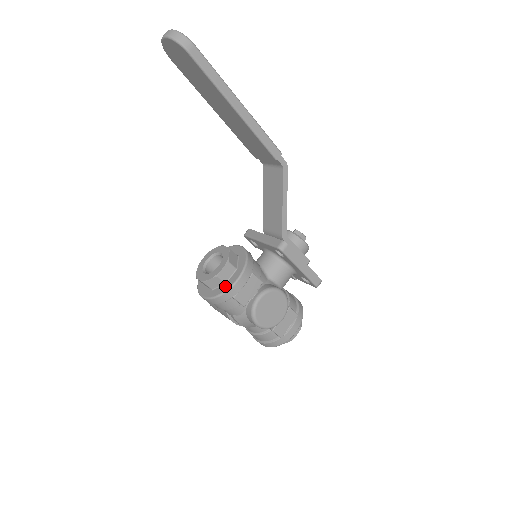
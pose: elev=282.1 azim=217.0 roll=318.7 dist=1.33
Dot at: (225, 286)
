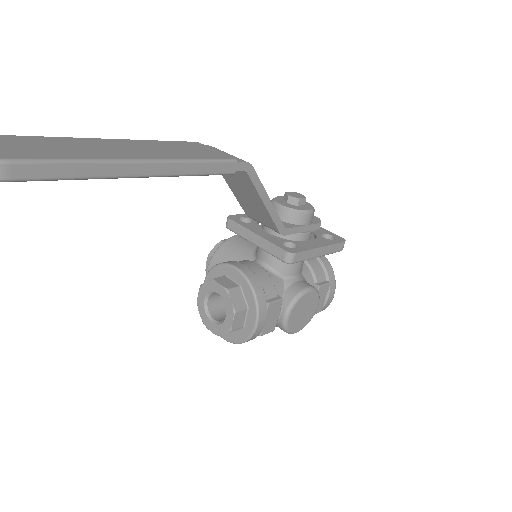
Dot at: (244, 332)
